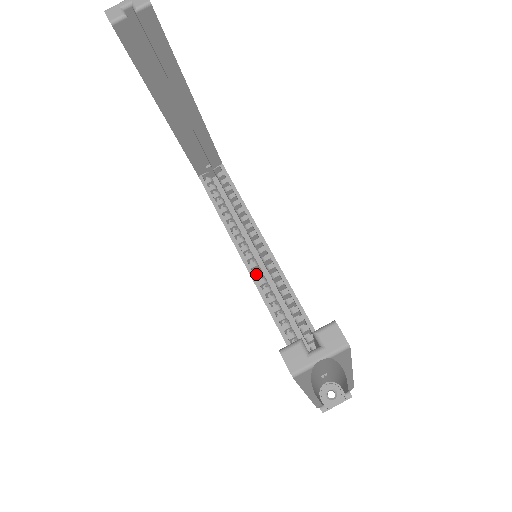
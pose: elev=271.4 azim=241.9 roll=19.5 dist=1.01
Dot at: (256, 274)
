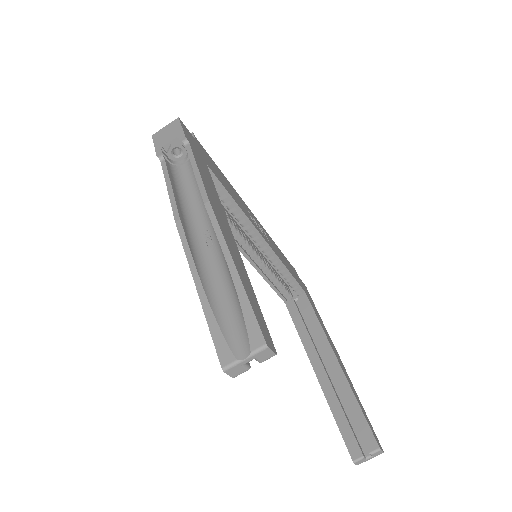
Dot at: (249, 254)
